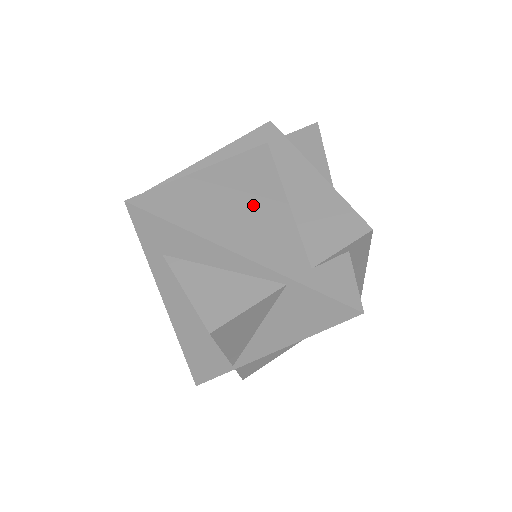
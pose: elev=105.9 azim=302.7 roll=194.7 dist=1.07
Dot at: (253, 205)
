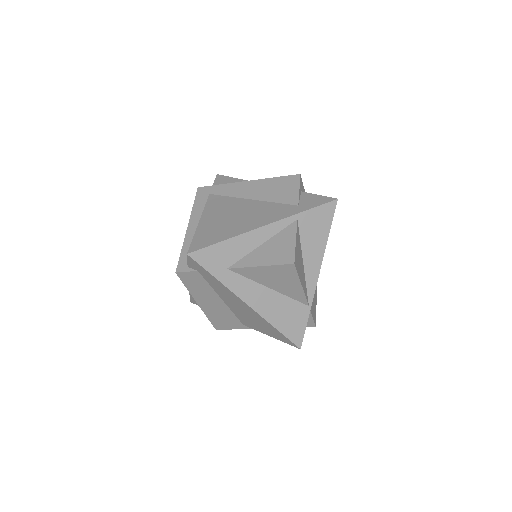
Dot at: (242, 211)
